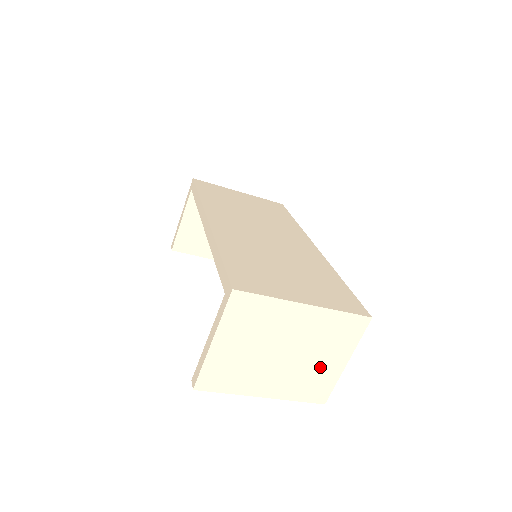
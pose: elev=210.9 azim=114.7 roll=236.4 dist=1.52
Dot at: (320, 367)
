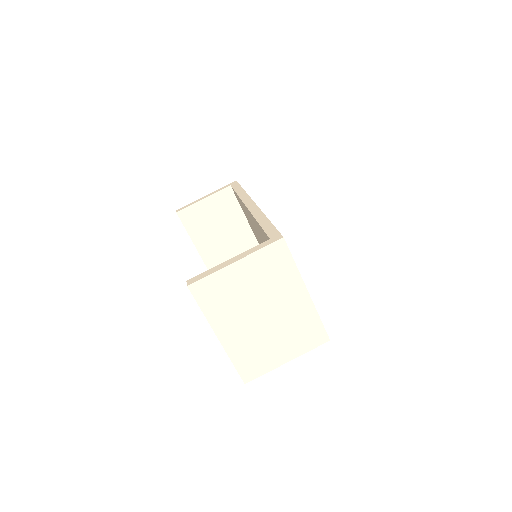
Dot at: (271, 349)
